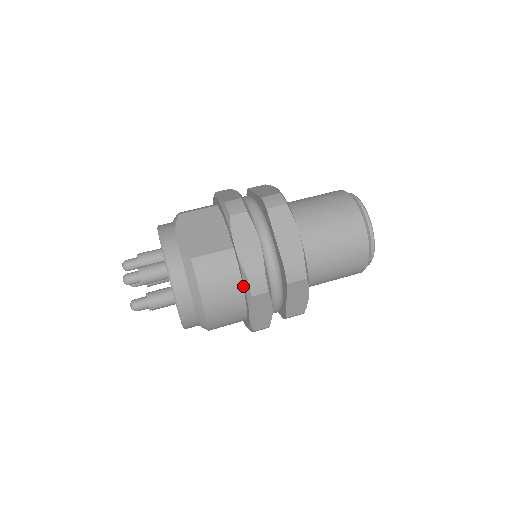
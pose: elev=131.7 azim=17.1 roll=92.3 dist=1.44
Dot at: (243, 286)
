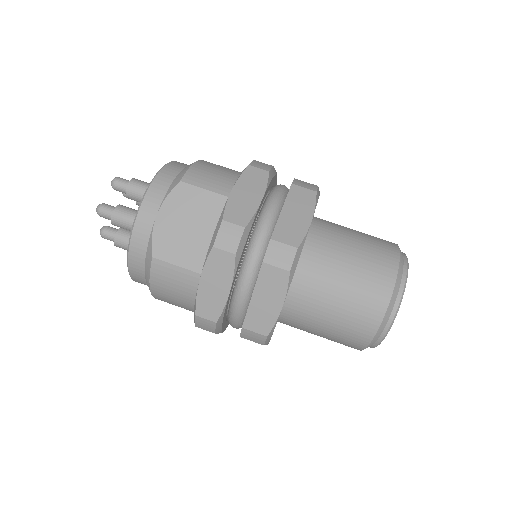
Dot at: occluded
